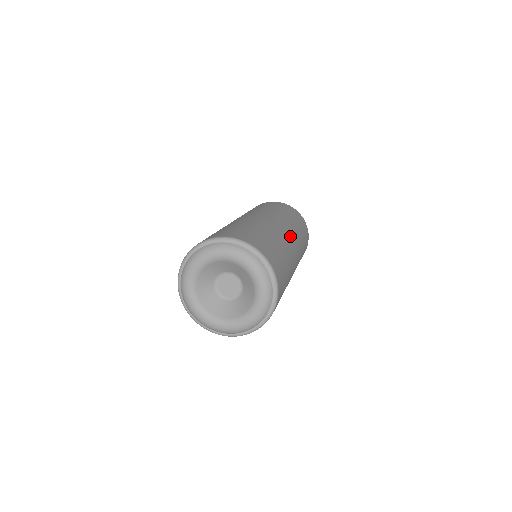
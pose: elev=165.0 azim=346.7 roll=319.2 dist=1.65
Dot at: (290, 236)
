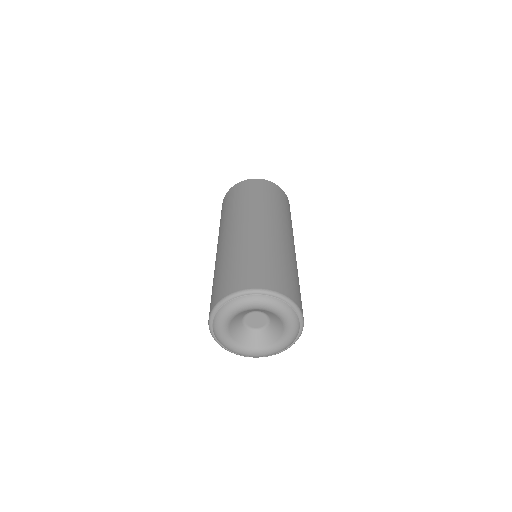
Dot at: (278, 230)
